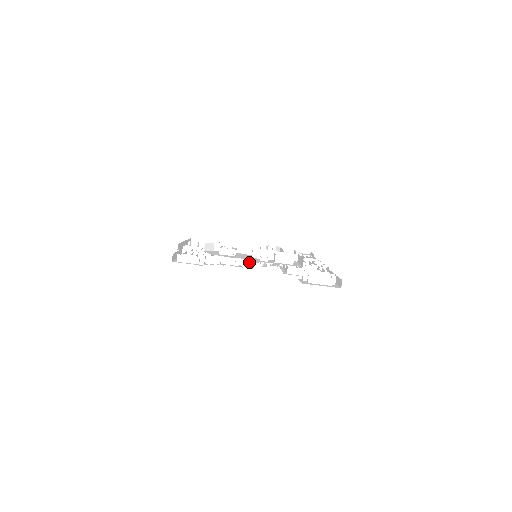
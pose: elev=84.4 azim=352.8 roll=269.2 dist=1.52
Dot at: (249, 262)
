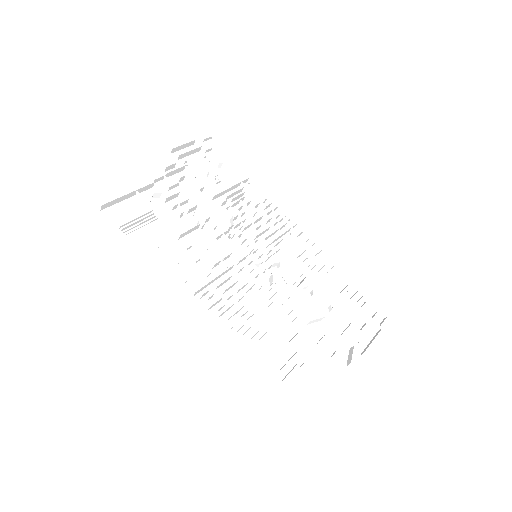
Dot at: occluded
